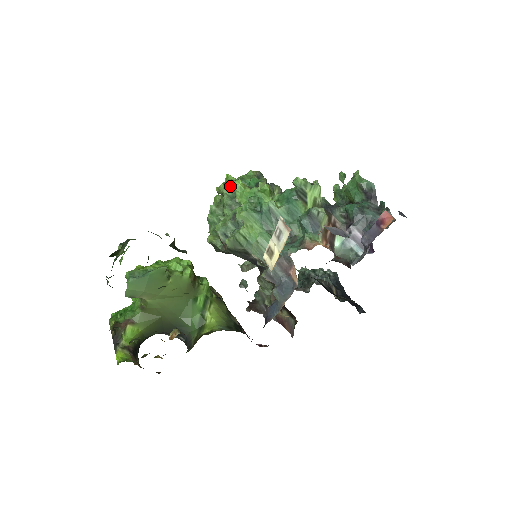
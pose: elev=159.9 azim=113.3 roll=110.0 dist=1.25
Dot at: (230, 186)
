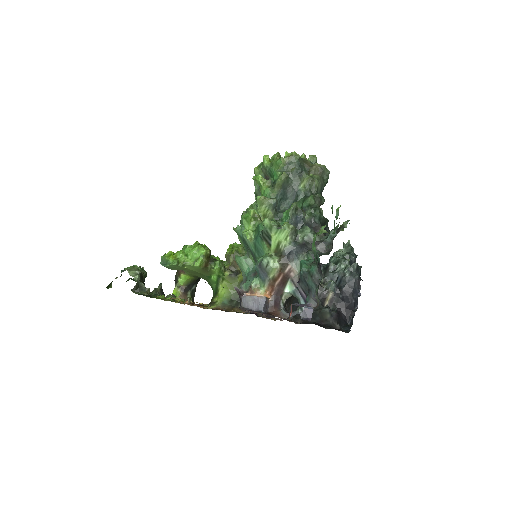
Dot at: (262, 171)
